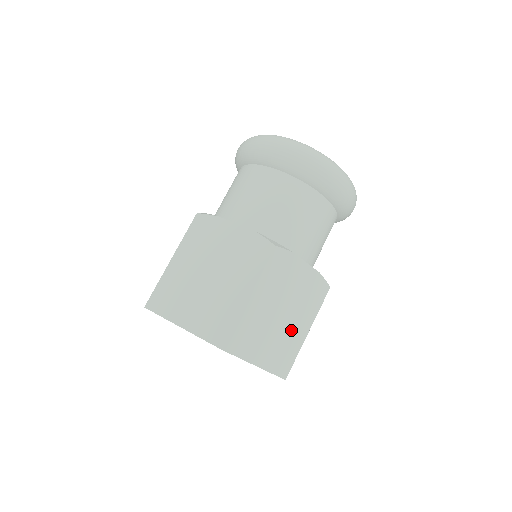
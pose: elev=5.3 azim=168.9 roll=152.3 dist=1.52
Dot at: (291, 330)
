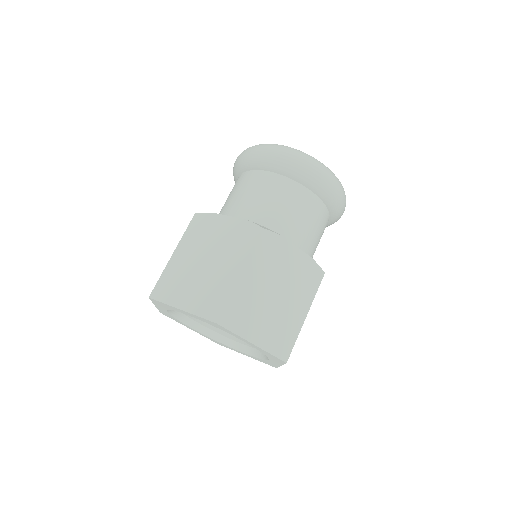
Dot at: occluded
